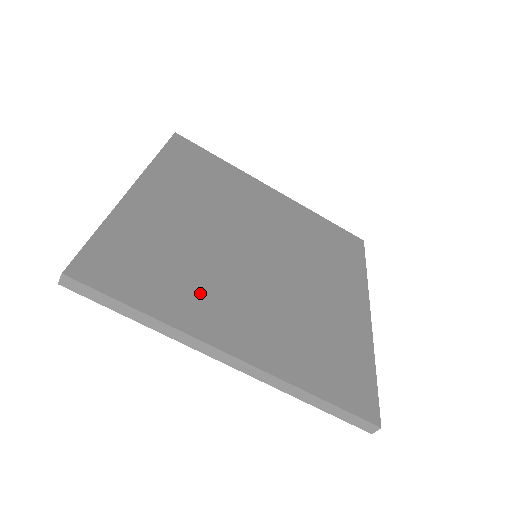
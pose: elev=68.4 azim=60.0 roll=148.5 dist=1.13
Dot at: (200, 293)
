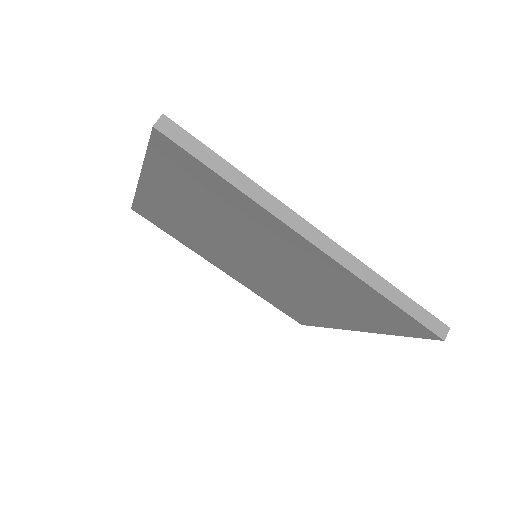
Dot at: occluded
